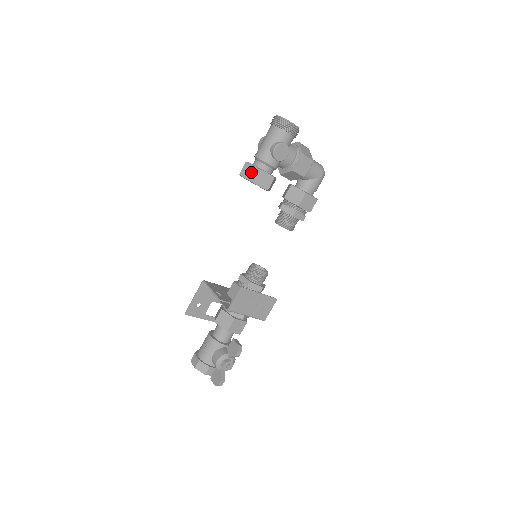
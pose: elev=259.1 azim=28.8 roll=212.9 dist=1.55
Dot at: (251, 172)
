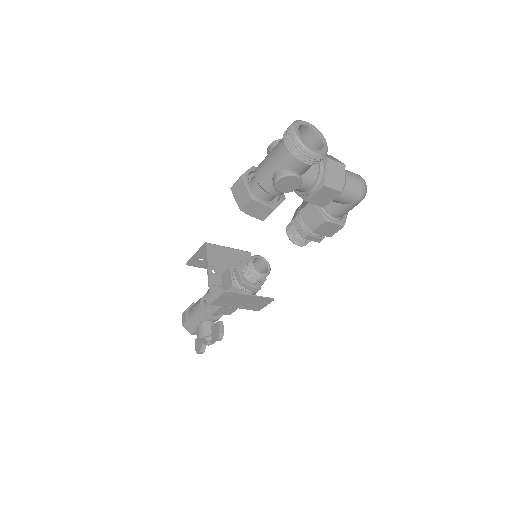
Dot at: (242, 196)
